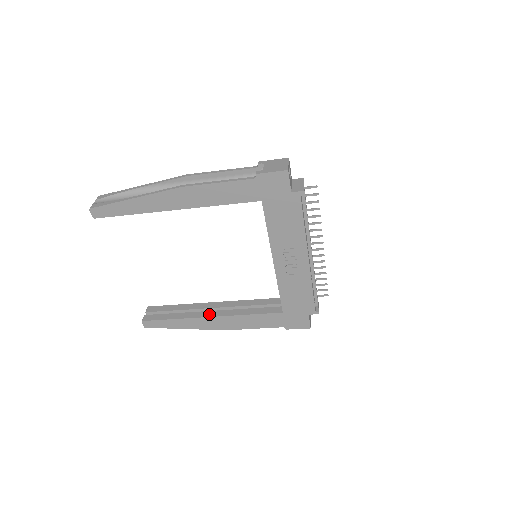
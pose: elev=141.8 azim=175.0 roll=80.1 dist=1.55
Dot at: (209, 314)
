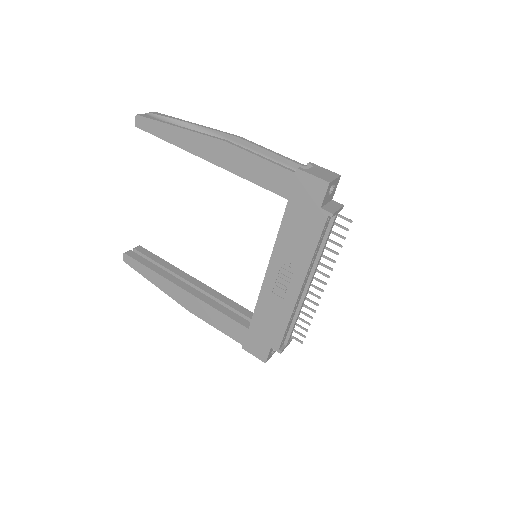
Dot at: (184, 286)
